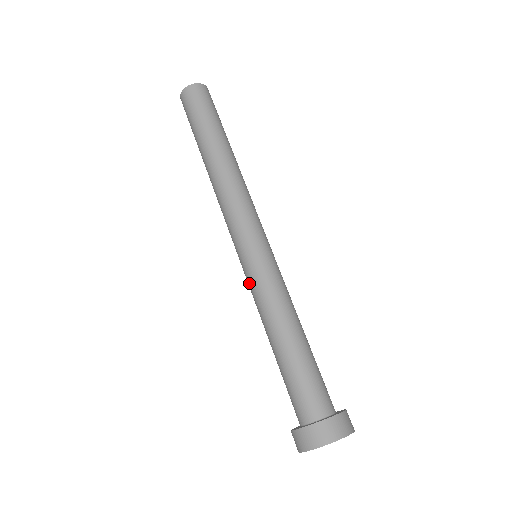
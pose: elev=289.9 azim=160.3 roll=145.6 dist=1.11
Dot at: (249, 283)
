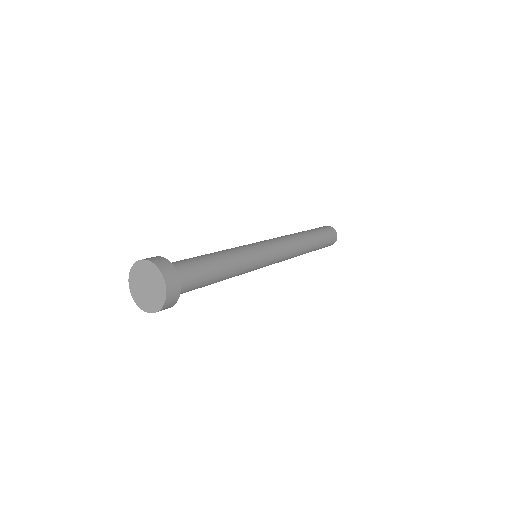
Dot at: occluded
